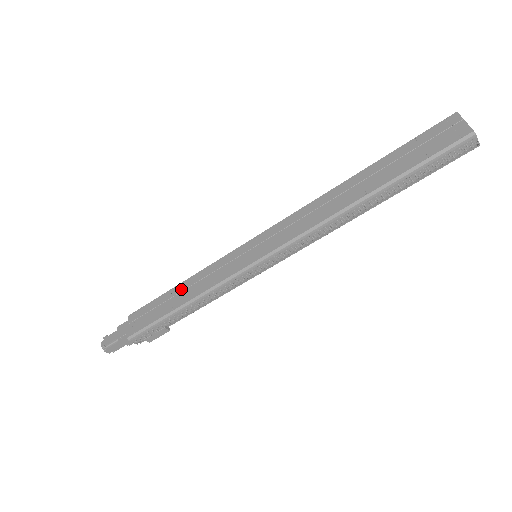
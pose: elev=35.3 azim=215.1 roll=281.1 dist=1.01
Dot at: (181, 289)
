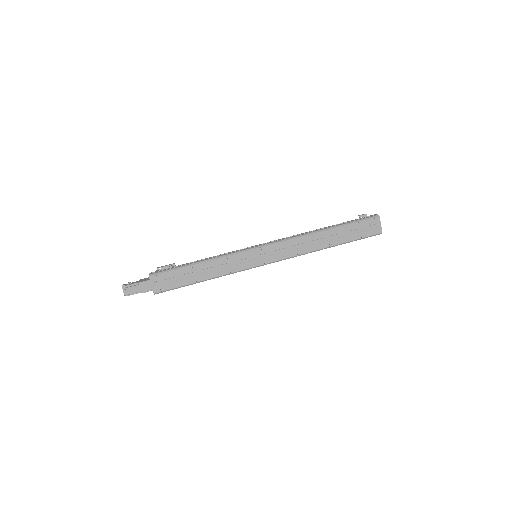
Dot at: (201, 268)
